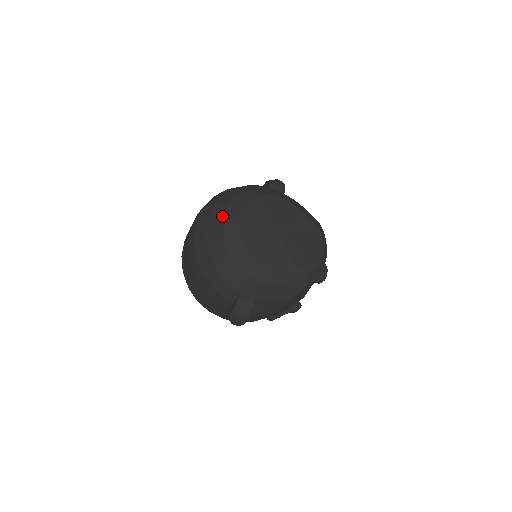
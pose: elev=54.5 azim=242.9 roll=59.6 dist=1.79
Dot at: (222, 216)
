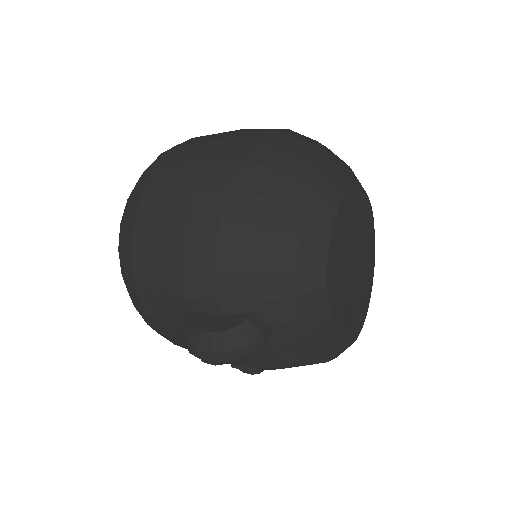
Dot at: (318, 171)
